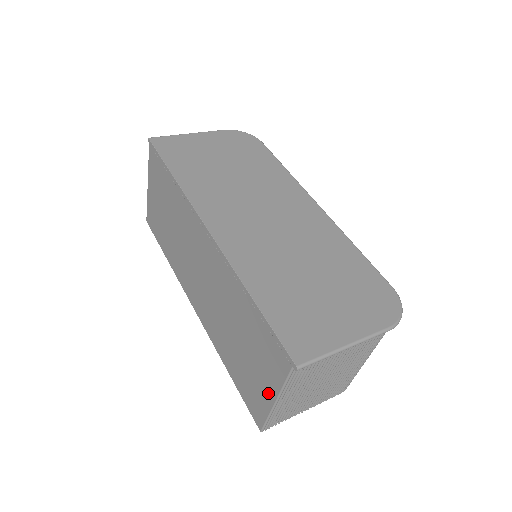
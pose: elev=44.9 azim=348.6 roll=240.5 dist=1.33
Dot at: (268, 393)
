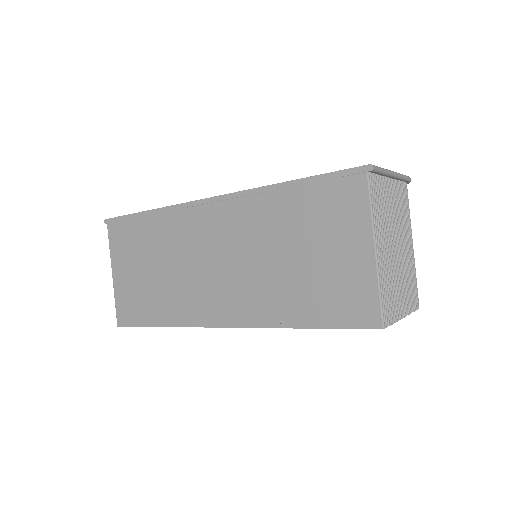
Dot at: (362, 253)
